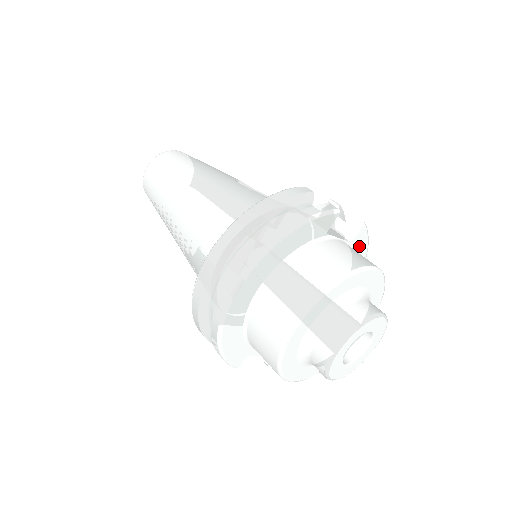
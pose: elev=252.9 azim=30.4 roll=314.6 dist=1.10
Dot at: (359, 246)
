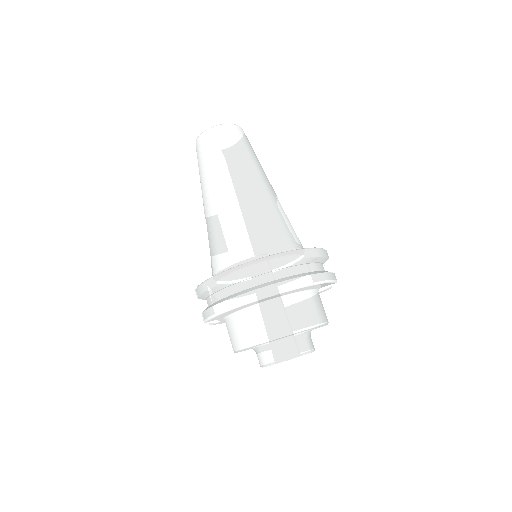
Dot at: occluded
